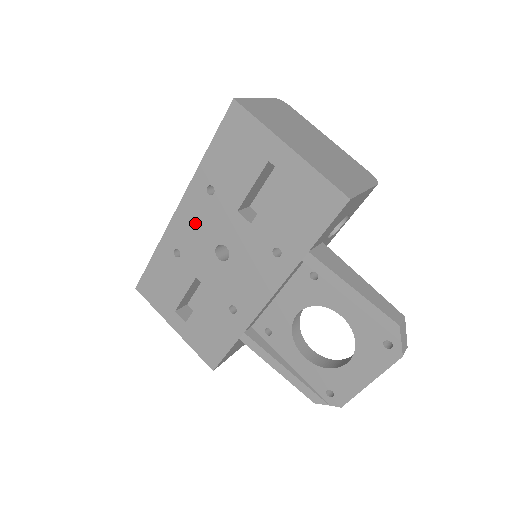
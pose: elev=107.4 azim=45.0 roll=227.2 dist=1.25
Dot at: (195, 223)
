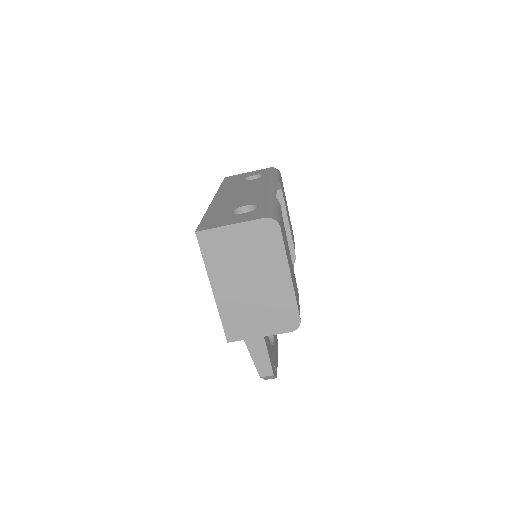
Dot at: occluded
